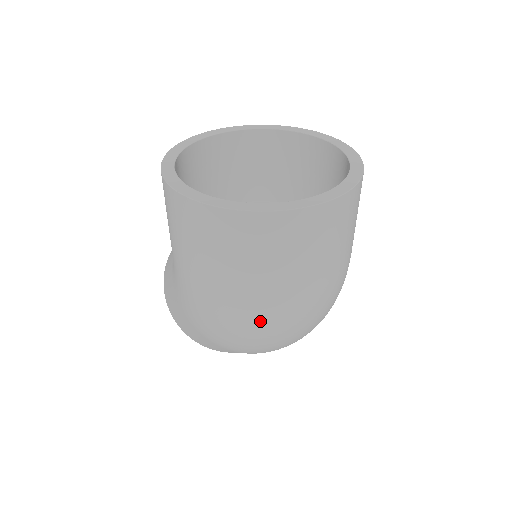
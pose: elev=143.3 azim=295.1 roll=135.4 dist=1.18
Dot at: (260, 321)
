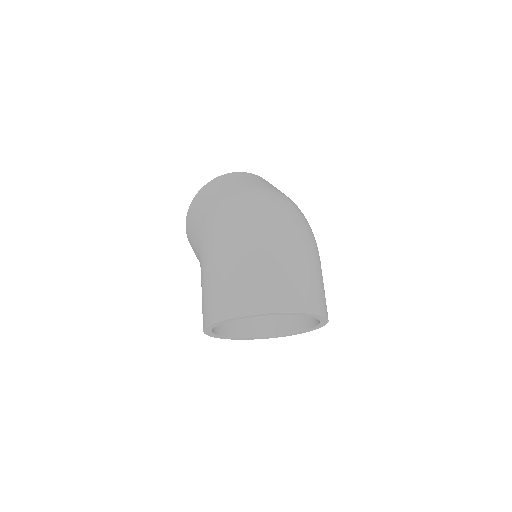
Dot at: (245, 196)
